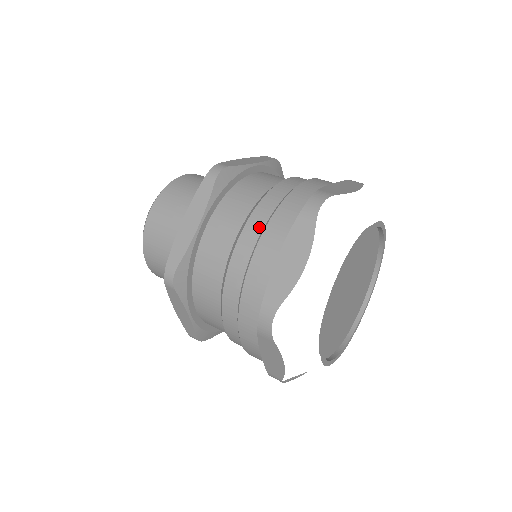
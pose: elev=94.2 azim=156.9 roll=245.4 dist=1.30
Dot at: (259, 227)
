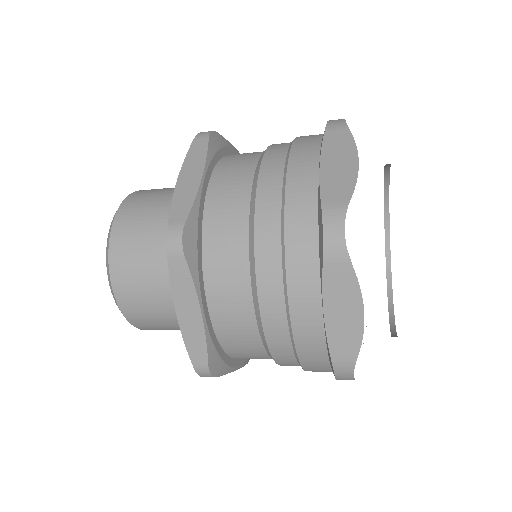
Dot at: (276, 286)
